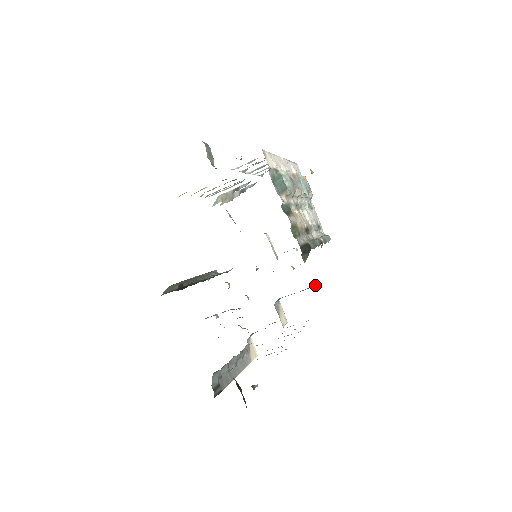
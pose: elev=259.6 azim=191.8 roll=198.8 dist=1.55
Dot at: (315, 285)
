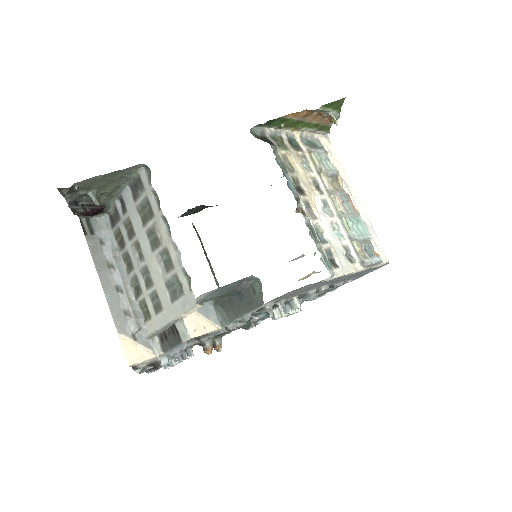
Dot at: (259, 297)
